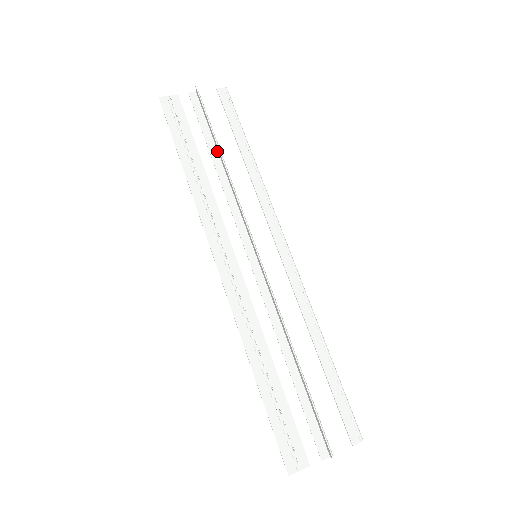
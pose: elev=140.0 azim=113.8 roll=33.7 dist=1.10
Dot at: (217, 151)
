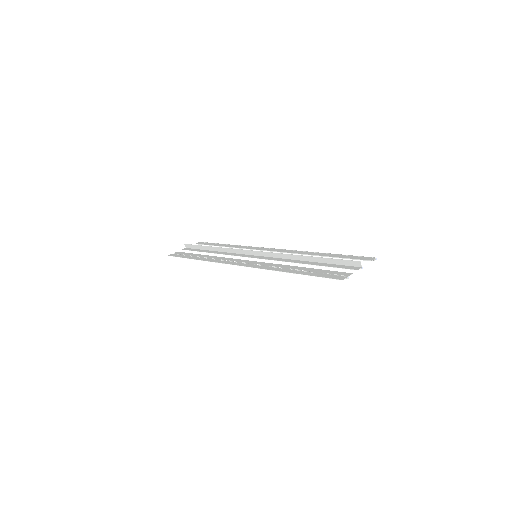
Dot at: (209, 251)
